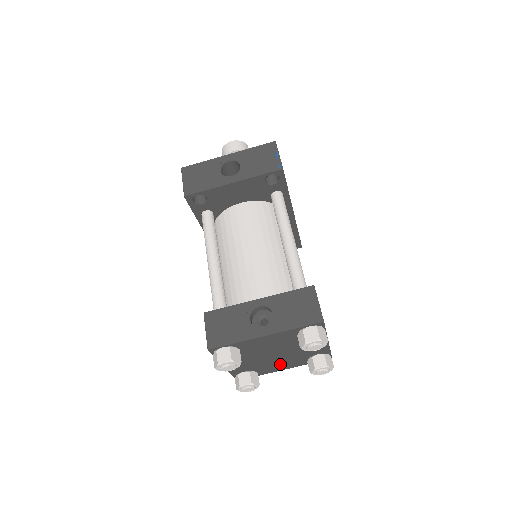
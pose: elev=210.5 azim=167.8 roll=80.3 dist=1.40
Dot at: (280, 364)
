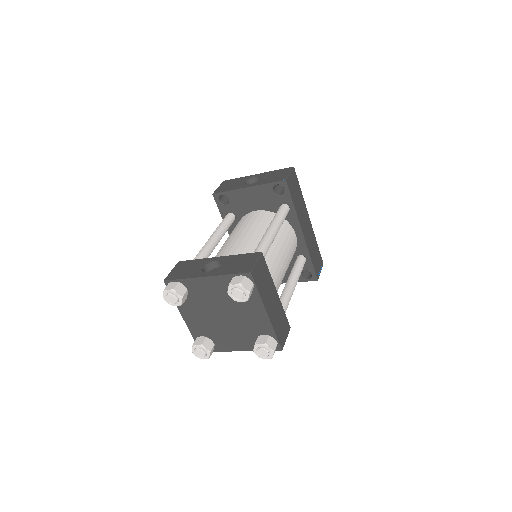
Dot at: (233, 338)
